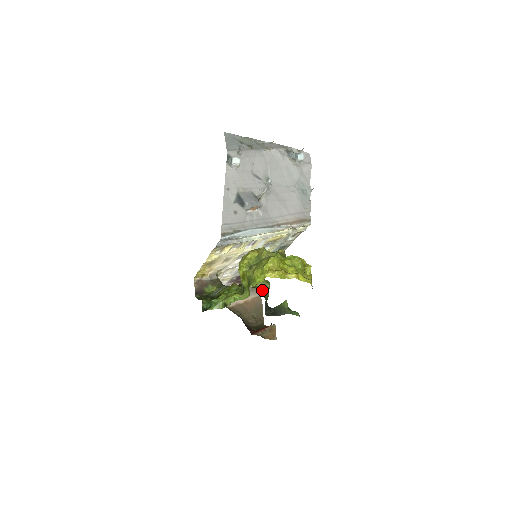
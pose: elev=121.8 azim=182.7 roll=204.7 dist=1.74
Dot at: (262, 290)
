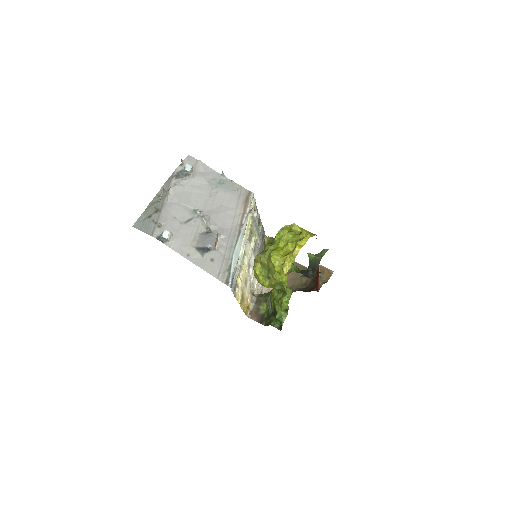
Dot at: (289, 271)
